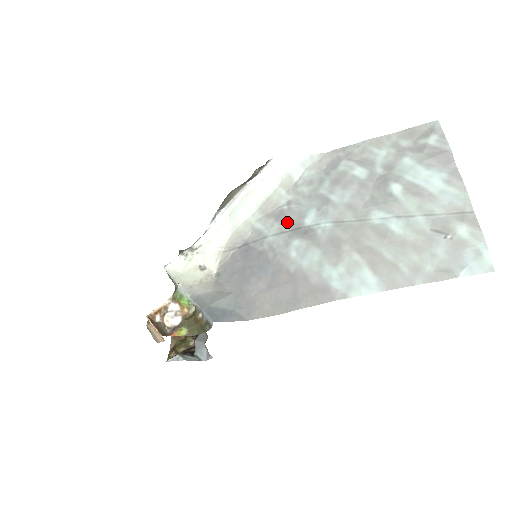
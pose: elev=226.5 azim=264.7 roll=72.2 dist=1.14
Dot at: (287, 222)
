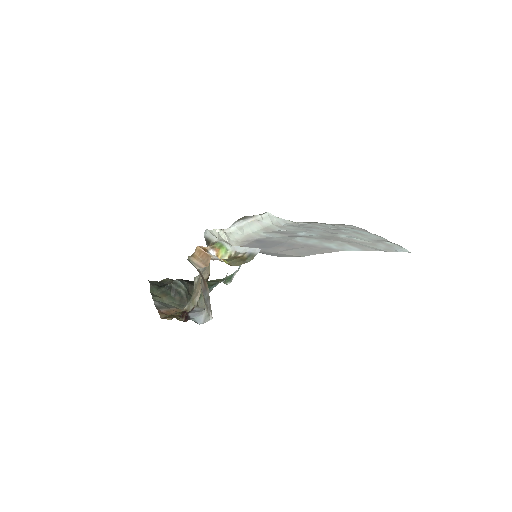
Dot at: (286, 234)
